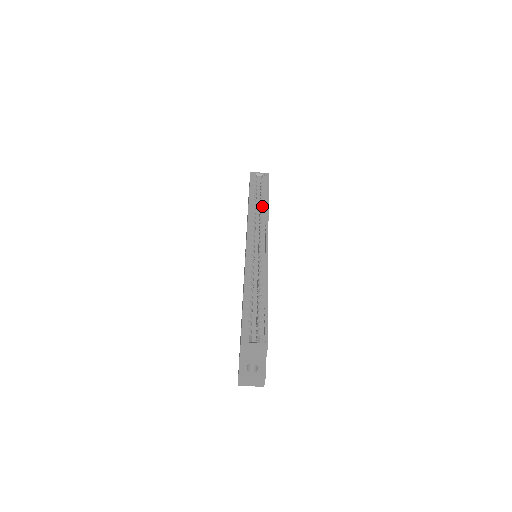
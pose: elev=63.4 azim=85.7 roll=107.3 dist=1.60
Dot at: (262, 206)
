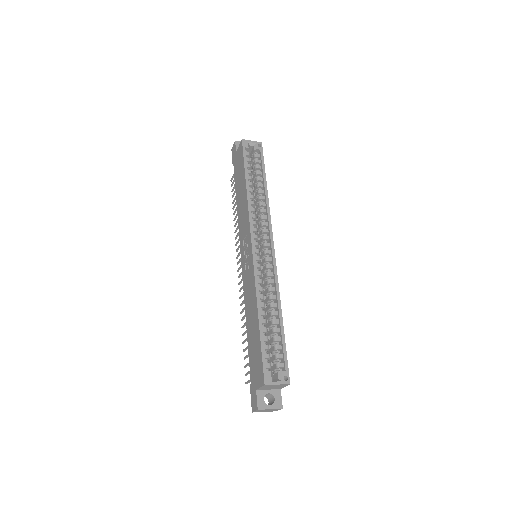
Dot at: (260, 192)
